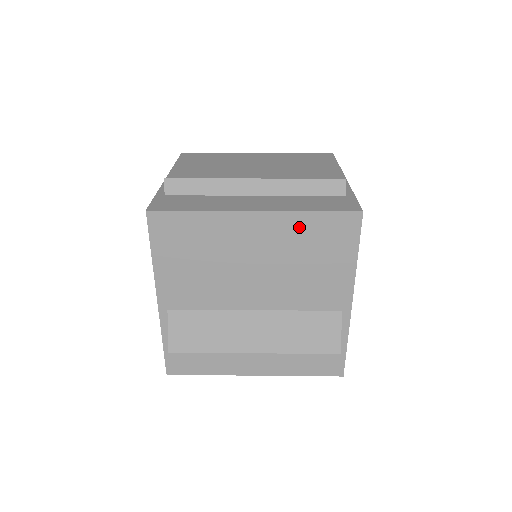
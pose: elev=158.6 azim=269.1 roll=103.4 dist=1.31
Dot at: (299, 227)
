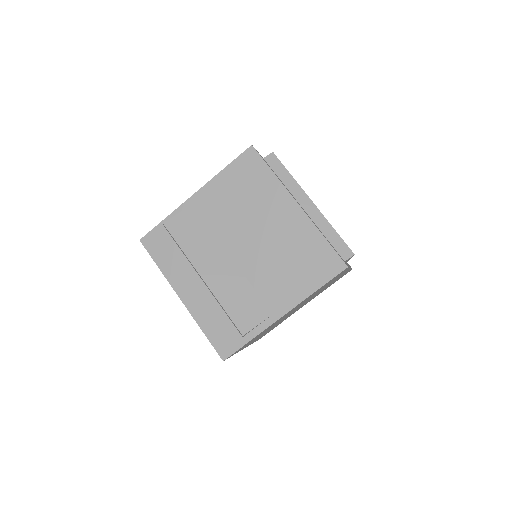
Dot at: occluded
